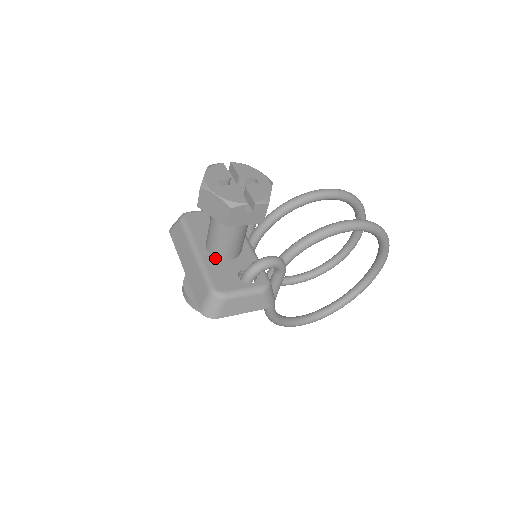
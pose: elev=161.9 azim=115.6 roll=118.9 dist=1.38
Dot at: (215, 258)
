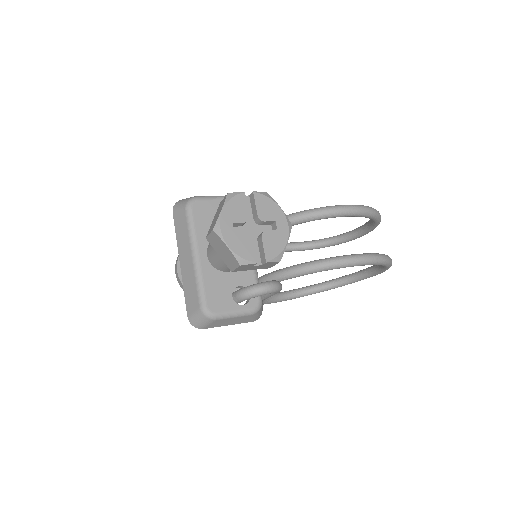
Dot at: (214, 268)
